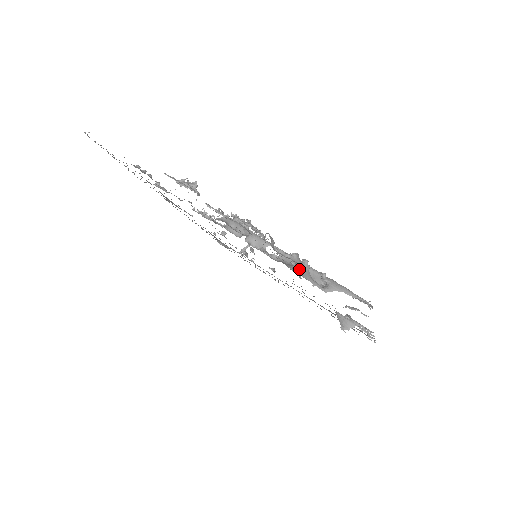
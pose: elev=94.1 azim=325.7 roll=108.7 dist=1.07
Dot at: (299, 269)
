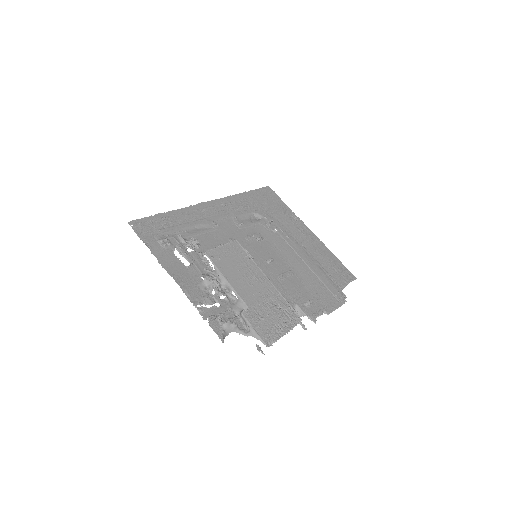
Dot at: (227, 331)
